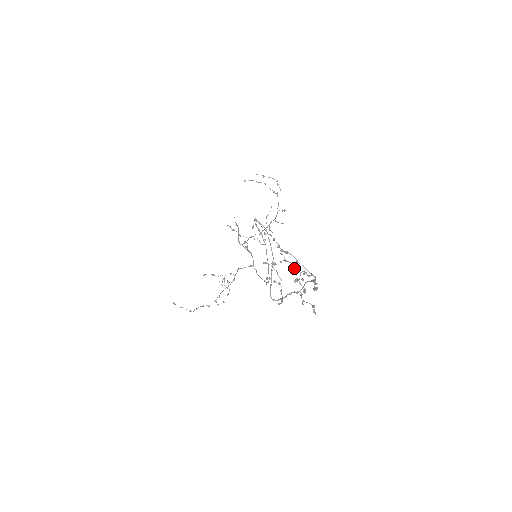
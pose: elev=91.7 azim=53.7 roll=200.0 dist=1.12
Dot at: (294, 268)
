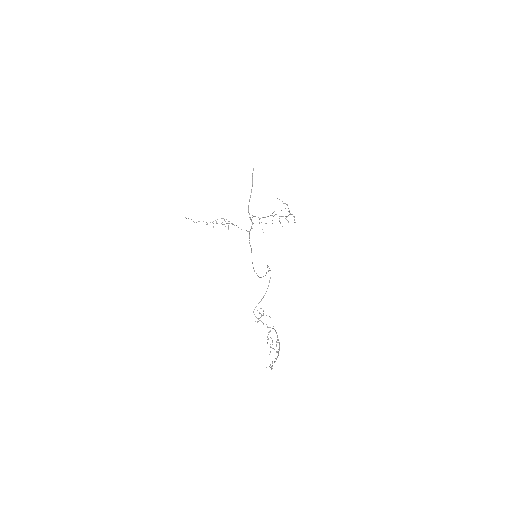
Dot at: (274, 362)
